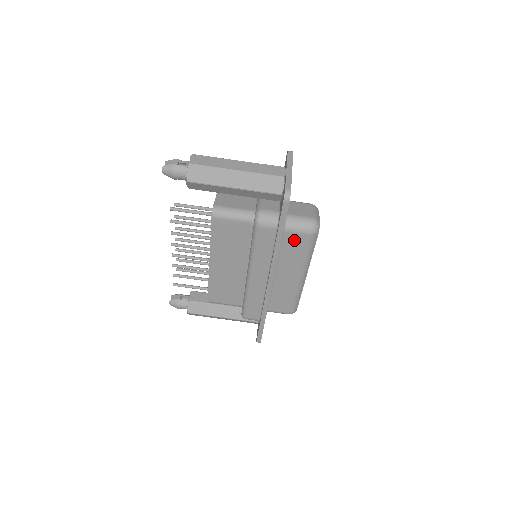
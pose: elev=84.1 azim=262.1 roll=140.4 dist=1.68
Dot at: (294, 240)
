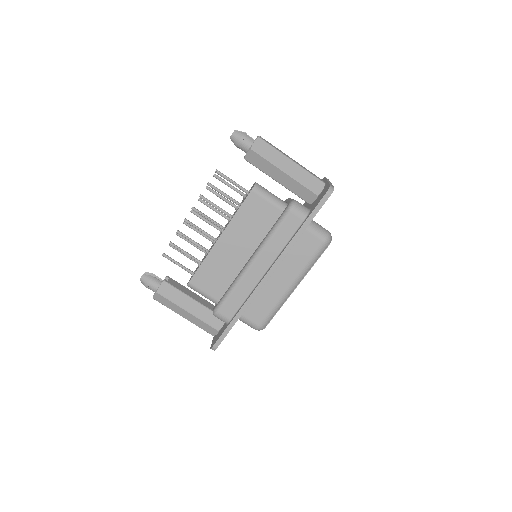
Dot at: (308, 242)
